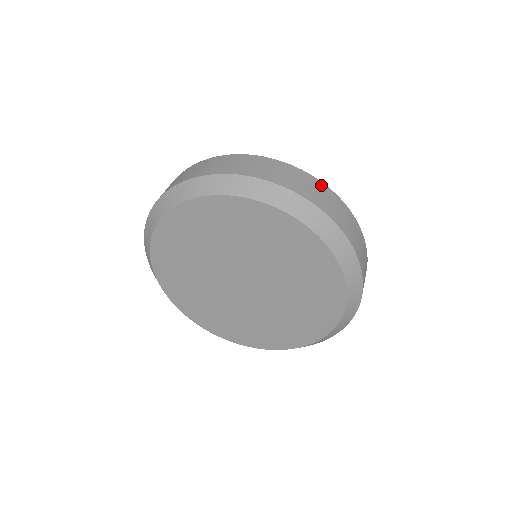
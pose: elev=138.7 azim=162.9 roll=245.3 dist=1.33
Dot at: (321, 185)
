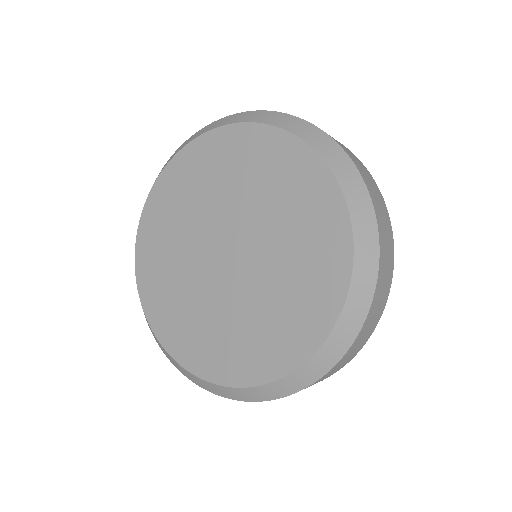
Dot at: (392, 255)
